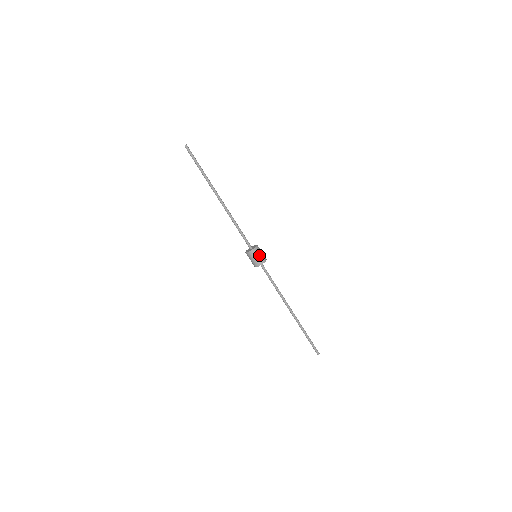
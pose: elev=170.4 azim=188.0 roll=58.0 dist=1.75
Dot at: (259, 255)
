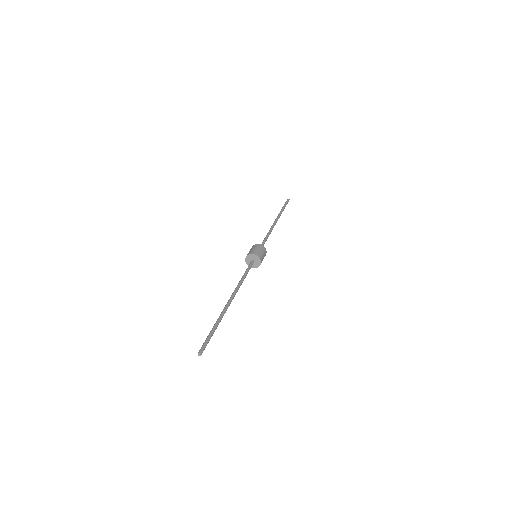
Dot at: (263, 253)
